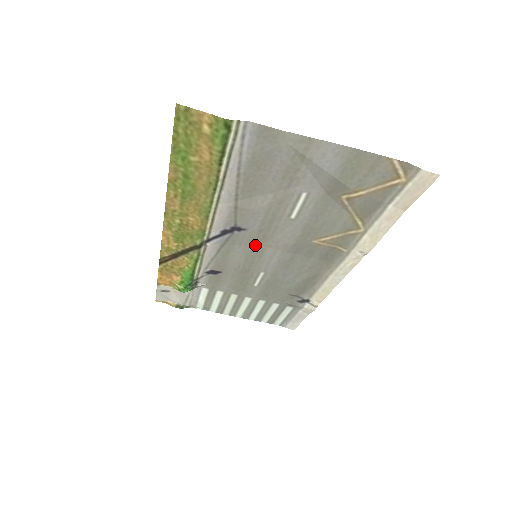
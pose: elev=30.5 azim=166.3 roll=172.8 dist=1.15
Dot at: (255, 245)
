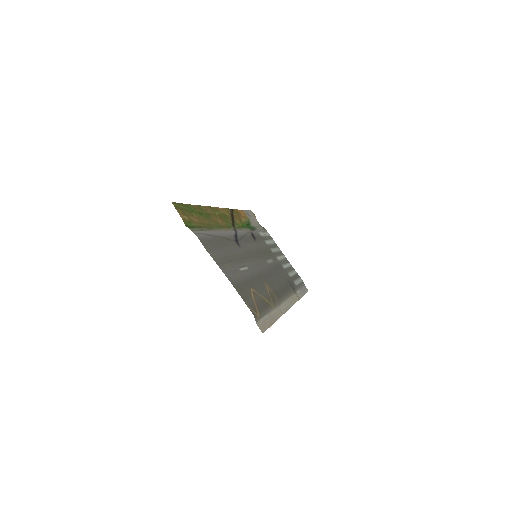
Dot at: (251, 253)
